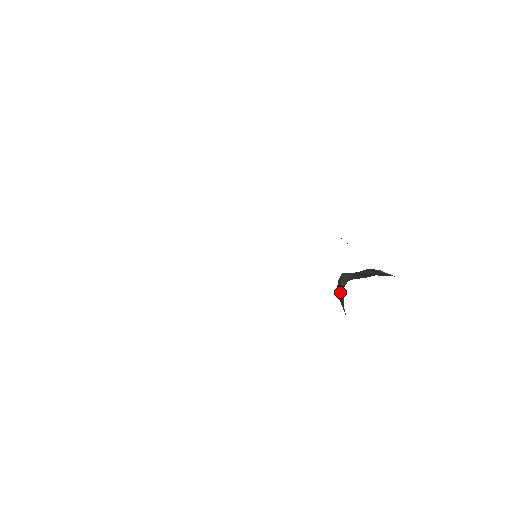
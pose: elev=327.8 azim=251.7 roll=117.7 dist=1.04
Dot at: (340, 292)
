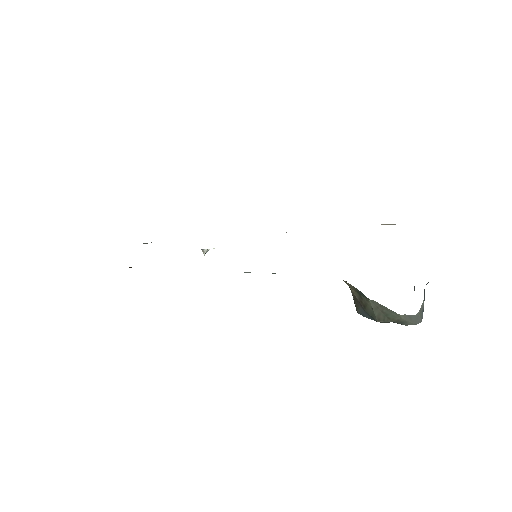
Dot at: occluded
